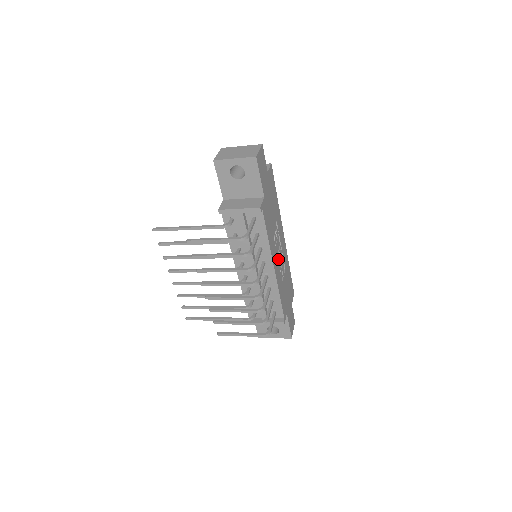
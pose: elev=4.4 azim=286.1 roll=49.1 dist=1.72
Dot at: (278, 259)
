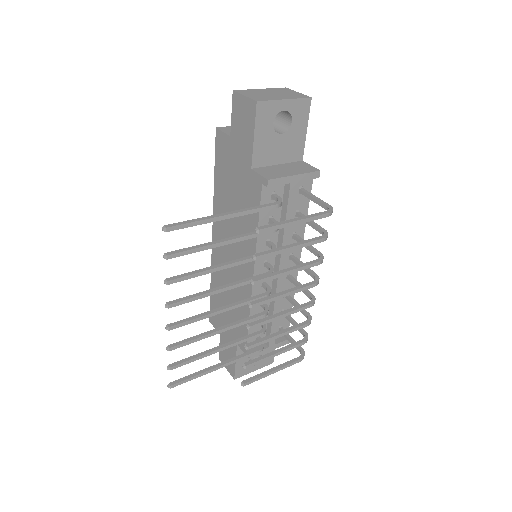
Dot at: occluded
